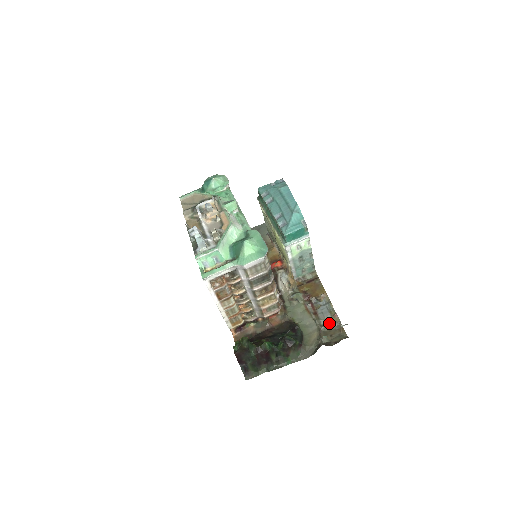
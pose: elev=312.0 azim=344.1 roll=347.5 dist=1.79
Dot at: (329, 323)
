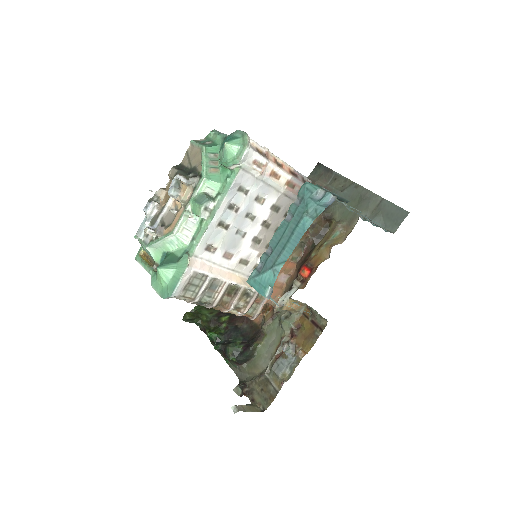
Dot at: (274, 379)
